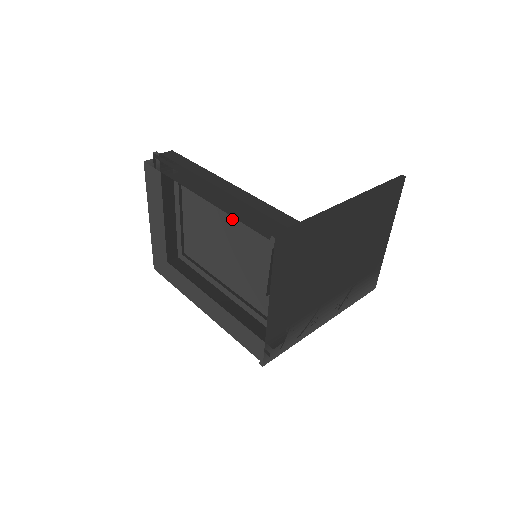
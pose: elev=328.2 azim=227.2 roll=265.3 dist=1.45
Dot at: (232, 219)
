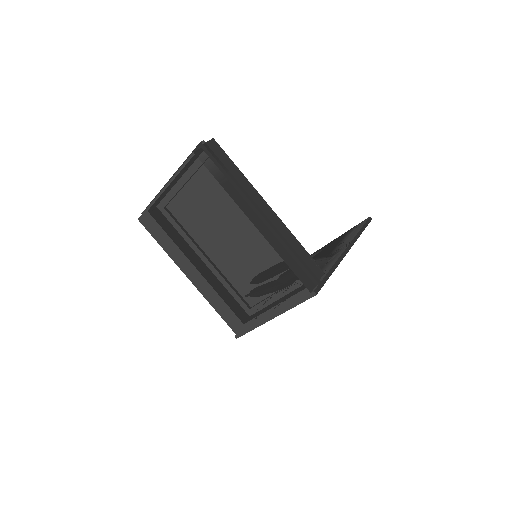
Dot at: (281, 260)
